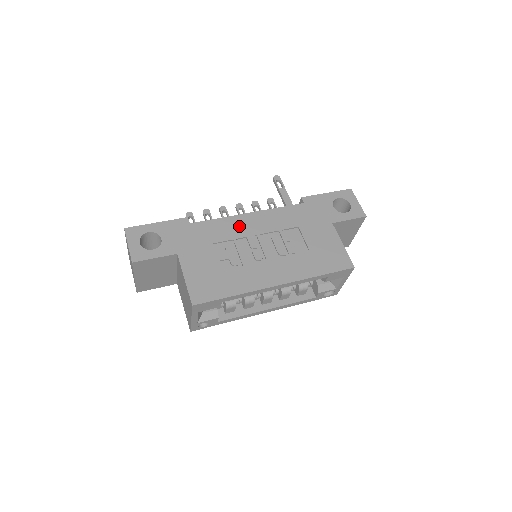
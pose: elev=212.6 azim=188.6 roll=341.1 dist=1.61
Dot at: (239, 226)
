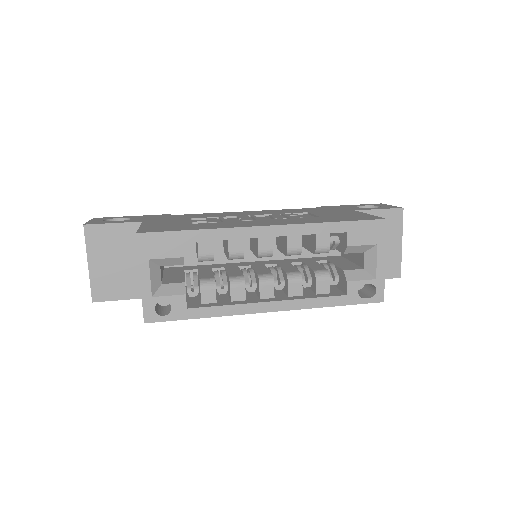
Dot at: (230, 214)
